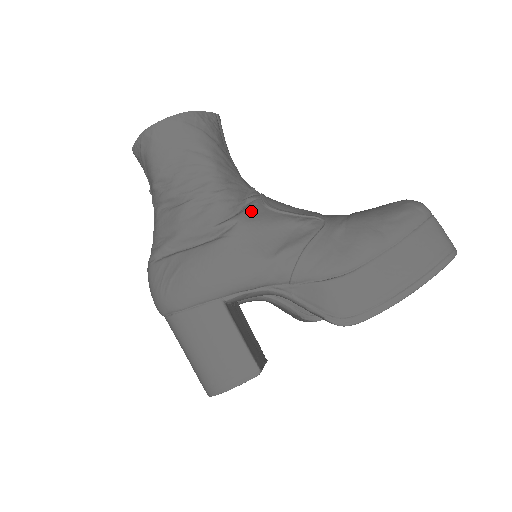
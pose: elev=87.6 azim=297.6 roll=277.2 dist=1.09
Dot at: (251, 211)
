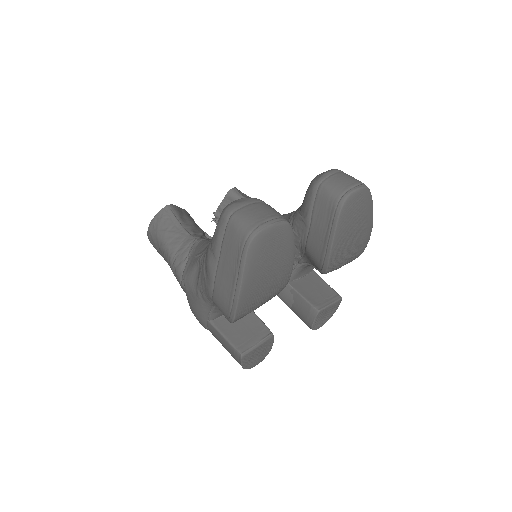
Dot at: (187, 266)
